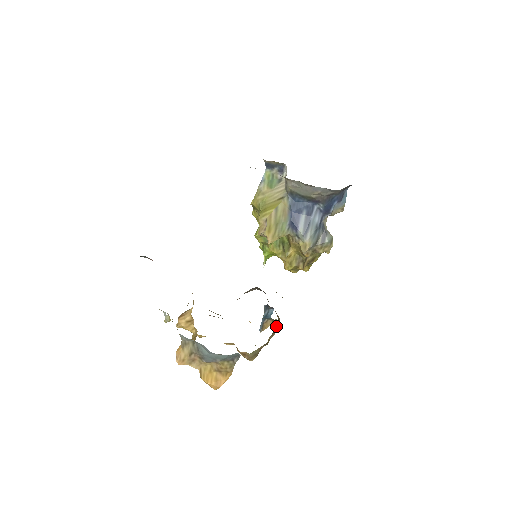
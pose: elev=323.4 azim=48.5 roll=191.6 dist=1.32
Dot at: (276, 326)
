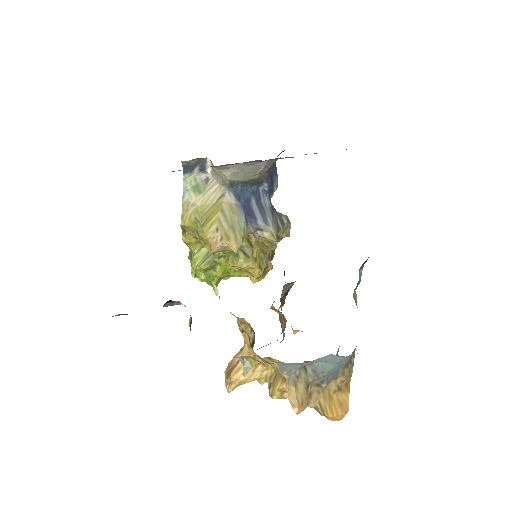
Dot at: occluded
